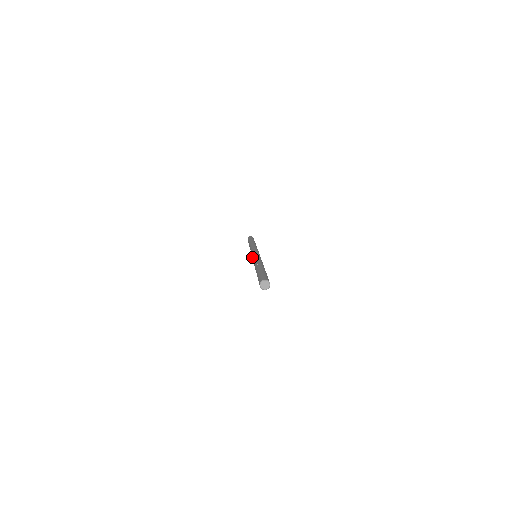
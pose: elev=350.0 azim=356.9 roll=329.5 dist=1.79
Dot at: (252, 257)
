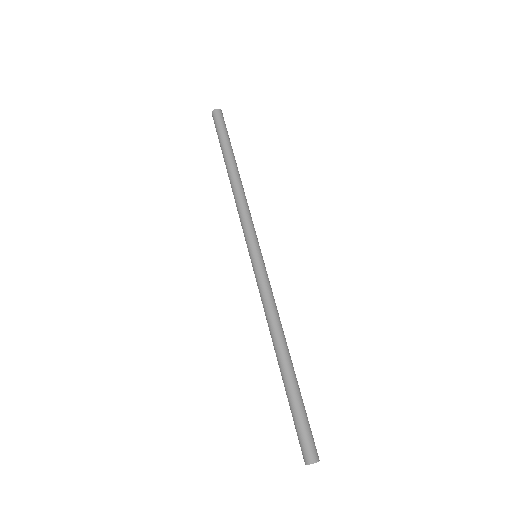
Dot at: occluded
